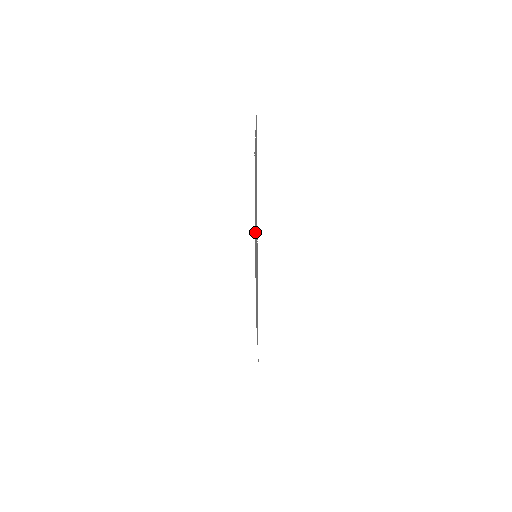
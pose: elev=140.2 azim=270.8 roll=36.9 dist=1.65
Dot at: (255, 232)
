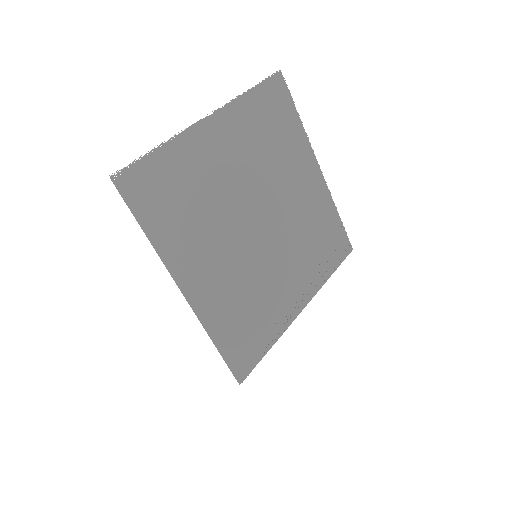
Dot at: (286, 267)
